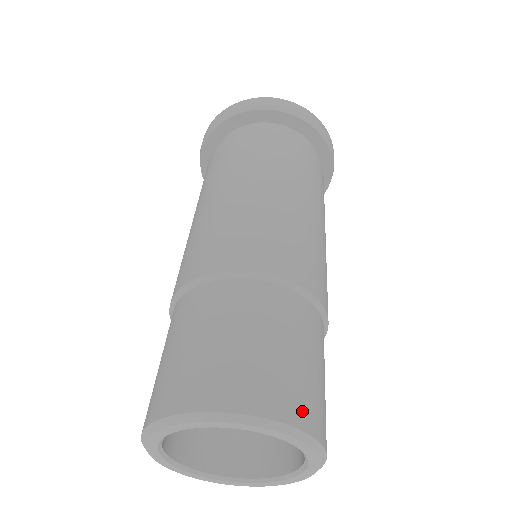
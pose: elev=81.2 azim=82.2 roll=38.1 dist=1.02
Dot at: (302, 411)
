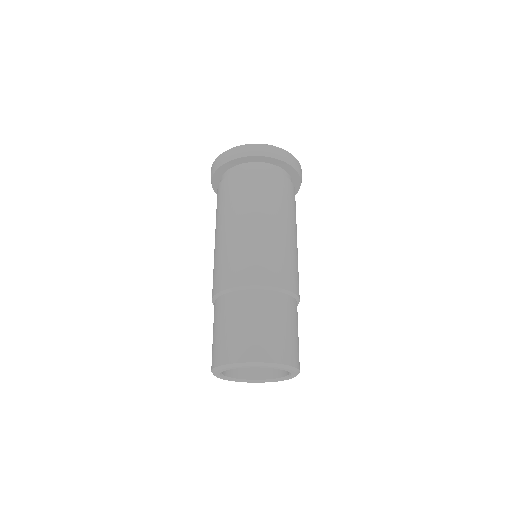
Dot at: (285, 356)
